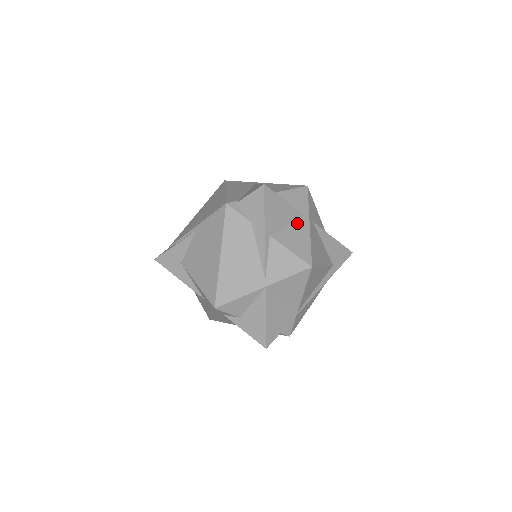
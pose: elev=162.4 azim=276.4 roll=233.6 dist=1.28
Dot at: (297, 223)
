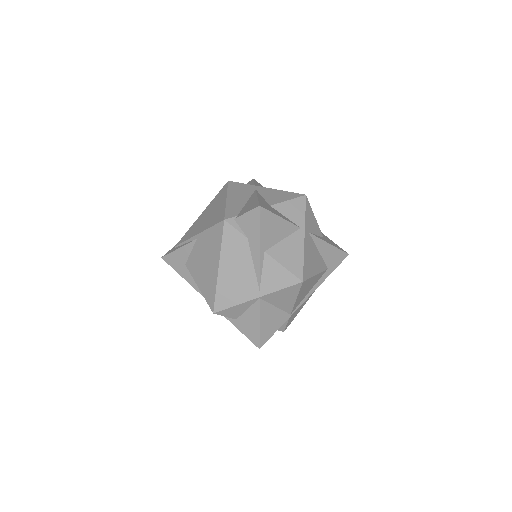
Dot at: (292, 236)
